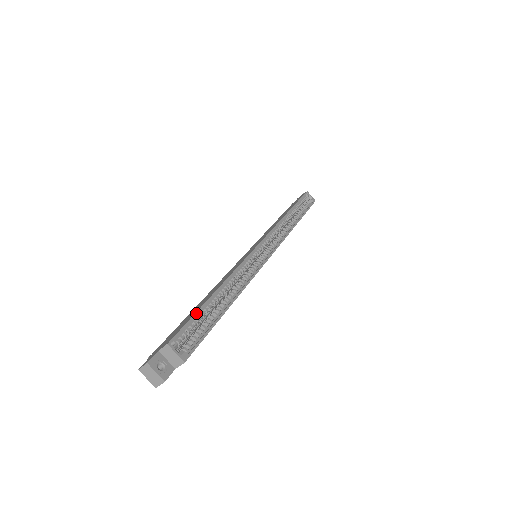
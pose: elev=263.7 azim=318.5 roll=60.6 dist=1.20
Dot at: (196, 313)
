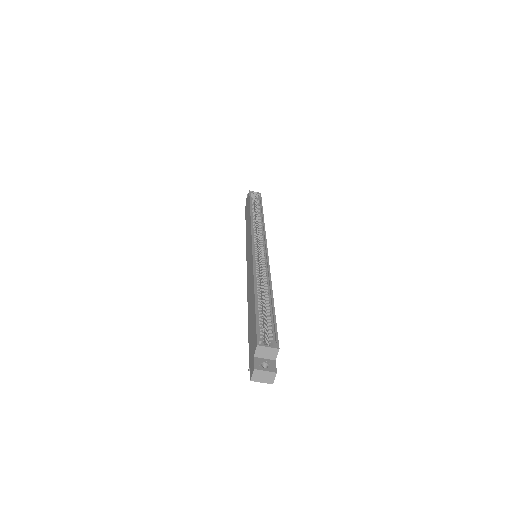
Dot at: (256, 314)
